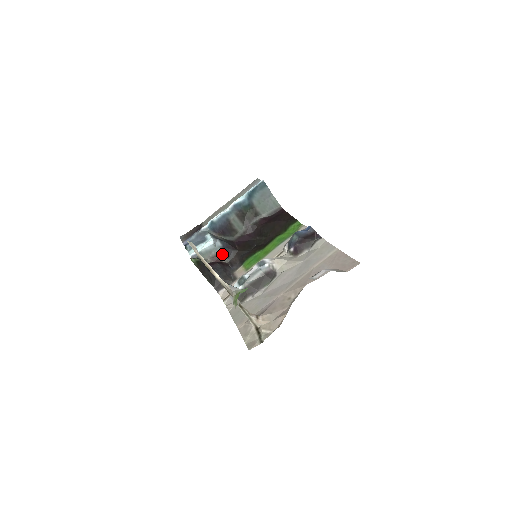
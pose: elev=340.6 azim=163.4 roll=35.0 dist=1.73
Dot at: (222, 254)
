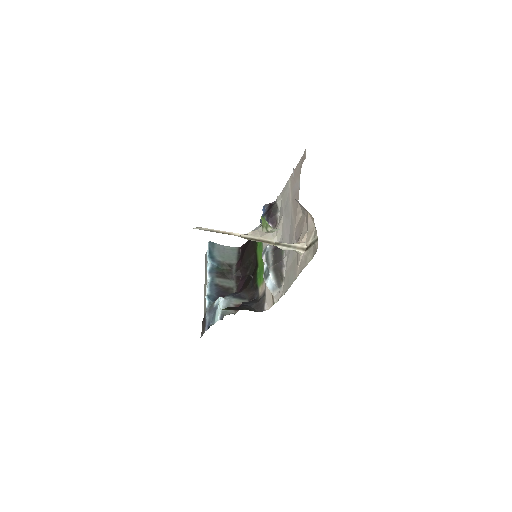
Dot at: (238, 300)
